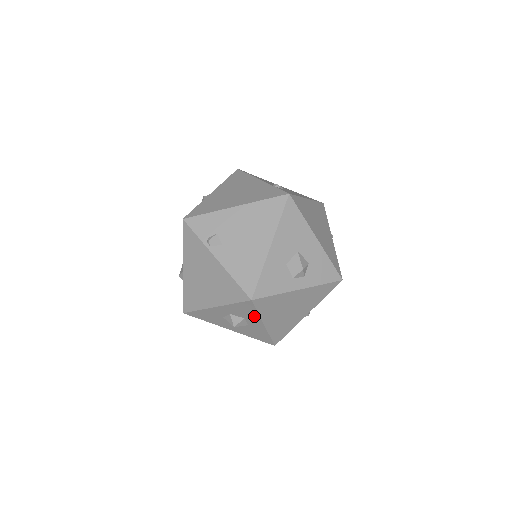
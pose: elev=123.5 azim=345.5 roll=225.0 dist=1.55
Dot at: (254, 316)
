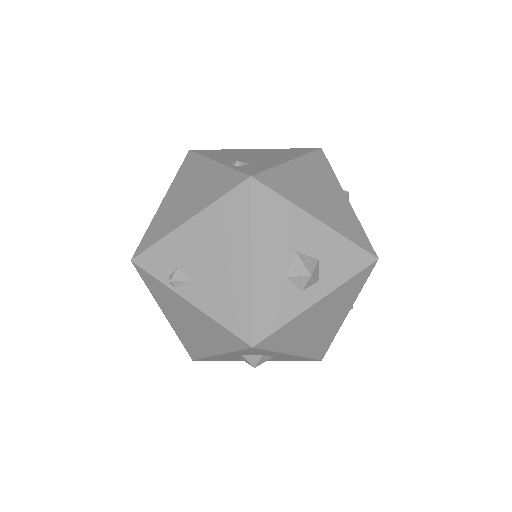
Dot at: (271, 353)
